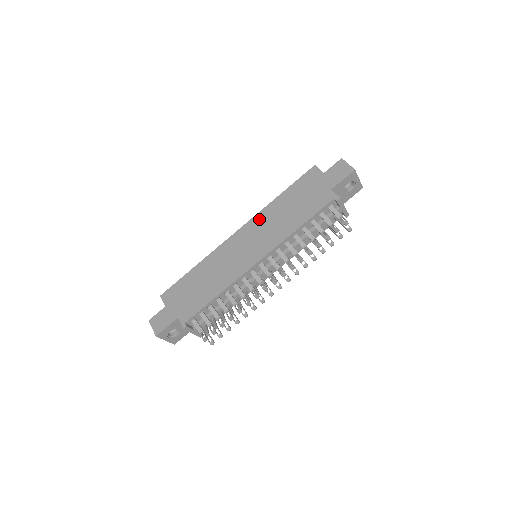
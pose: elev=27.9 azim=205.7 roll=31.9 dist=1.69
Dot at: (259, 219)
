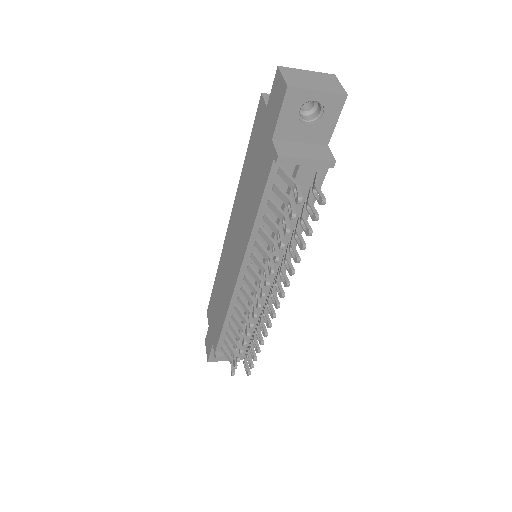
Dot at: (236, 206)
